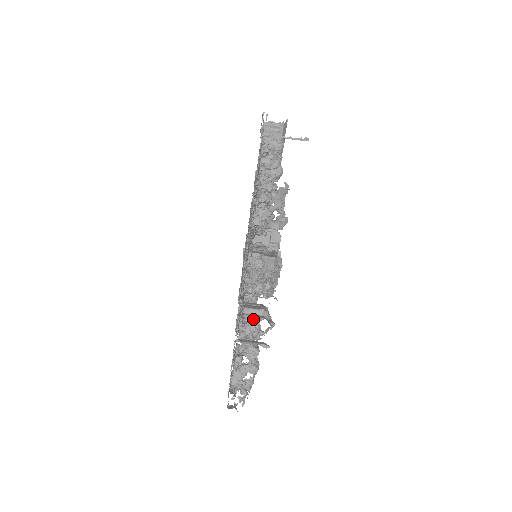
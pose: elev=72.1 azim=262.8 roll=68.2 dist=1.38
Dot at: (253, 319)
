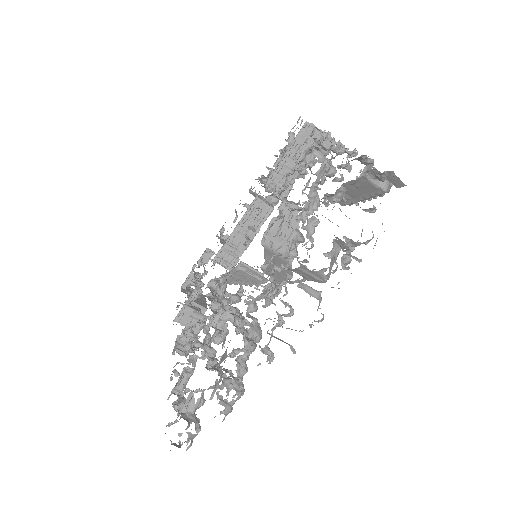
Dot at: (254, 321)
